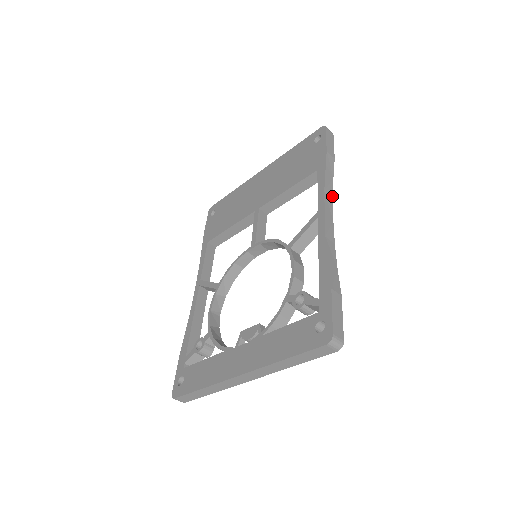
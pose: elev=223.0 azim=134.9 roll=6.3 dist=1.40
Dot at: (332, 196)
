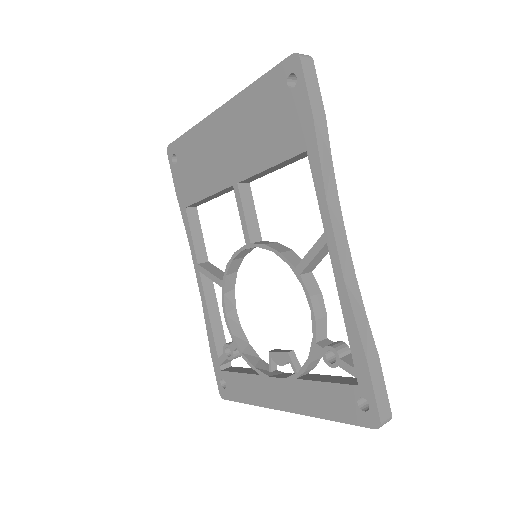
Dot at: (337, 194)
